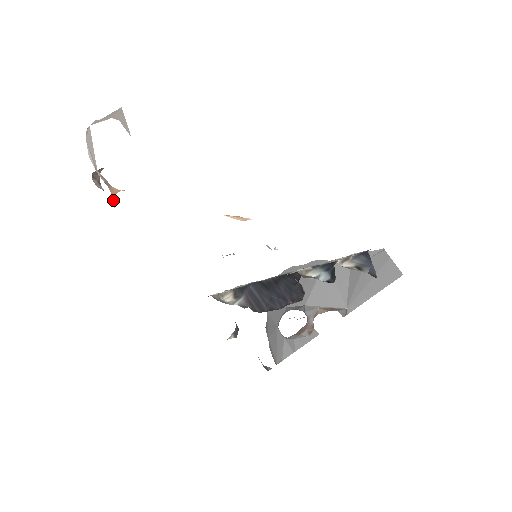
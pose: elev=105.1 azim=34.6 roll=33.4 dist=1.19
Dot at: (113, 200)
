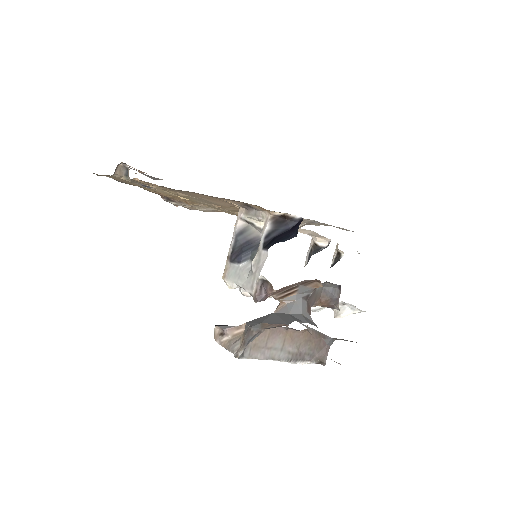
Dot at: occluded
